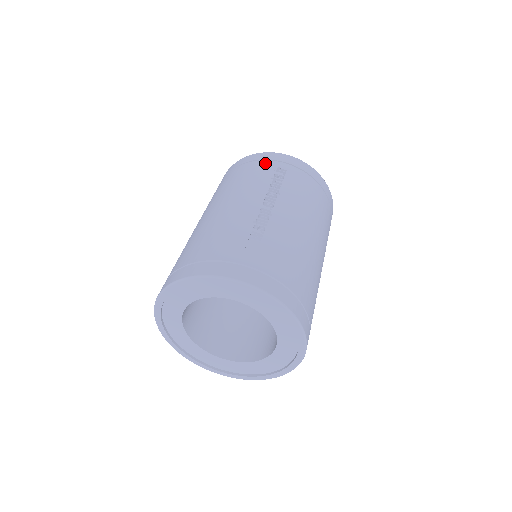
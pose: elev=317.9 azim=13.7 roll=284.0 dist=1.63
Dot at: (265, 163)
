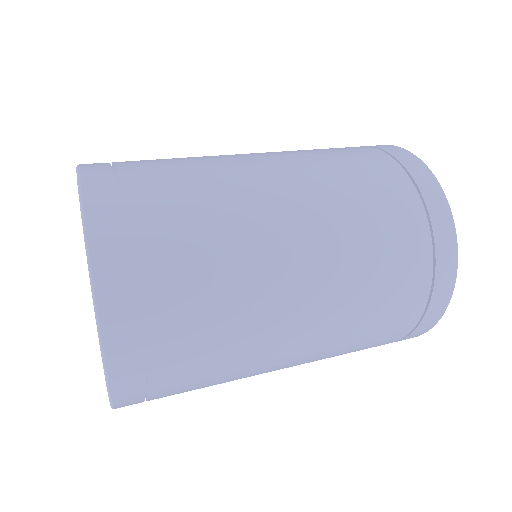
Dot at: occluded
